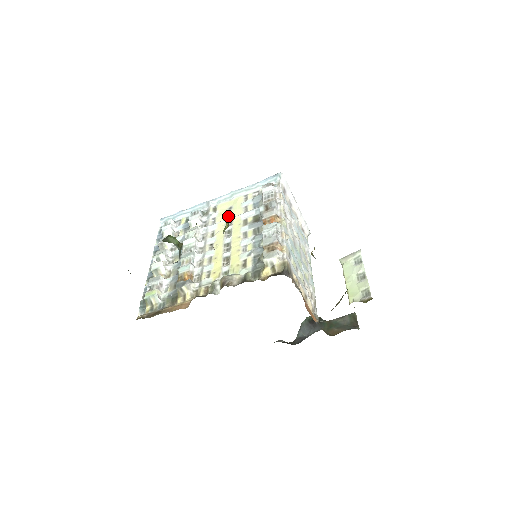
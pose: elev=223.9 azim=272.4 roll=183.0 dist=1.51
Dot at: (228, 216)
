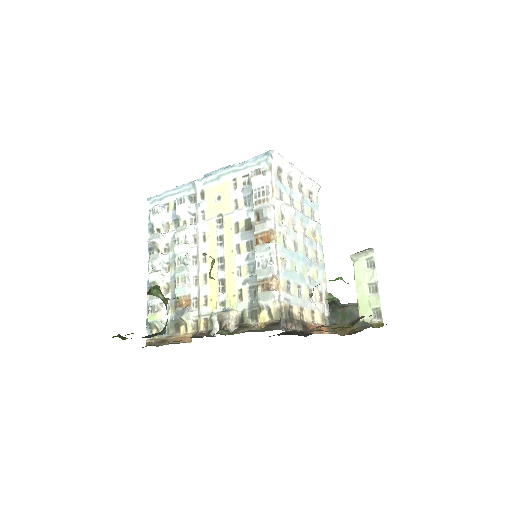
Dot at: (217, 212)
